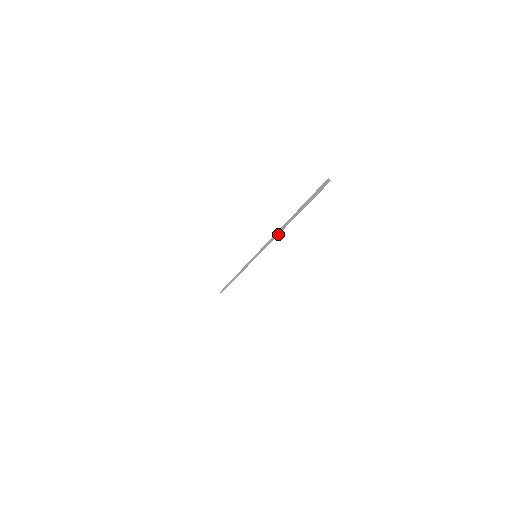
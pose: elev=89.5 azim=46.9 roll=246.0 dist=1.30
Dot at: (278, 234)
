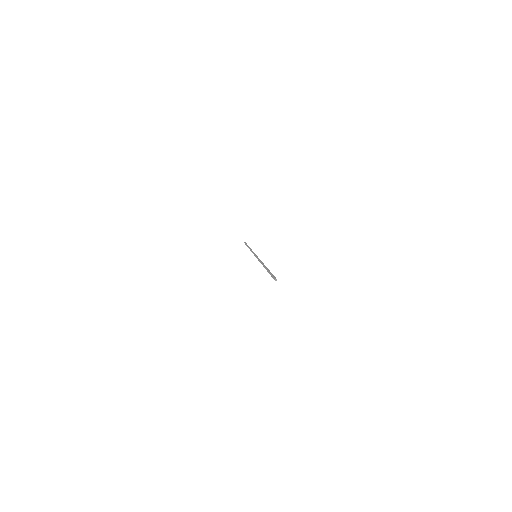
Dot at: occluded
